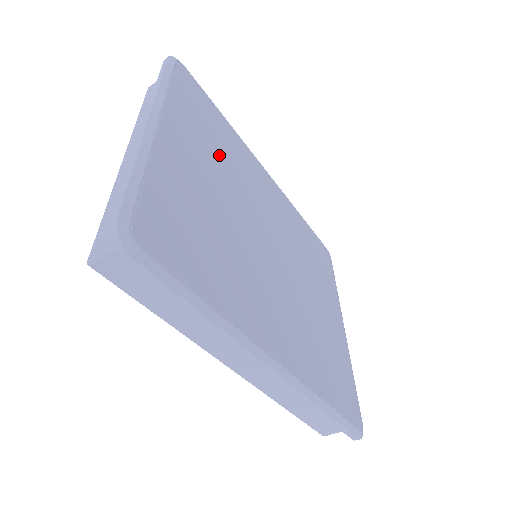
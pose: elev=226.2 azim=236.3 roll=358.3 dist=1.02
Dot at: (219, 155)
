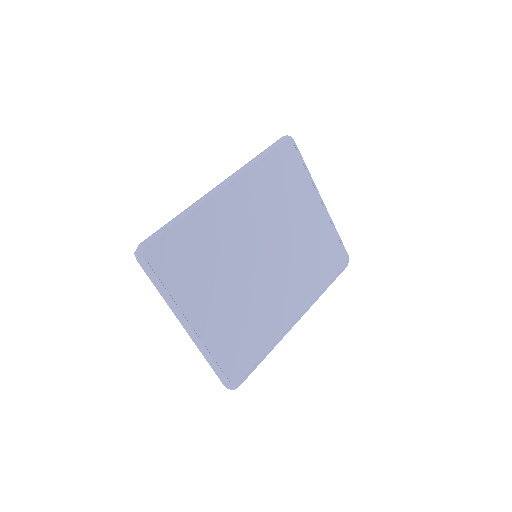
Dot at: (209, 266)
